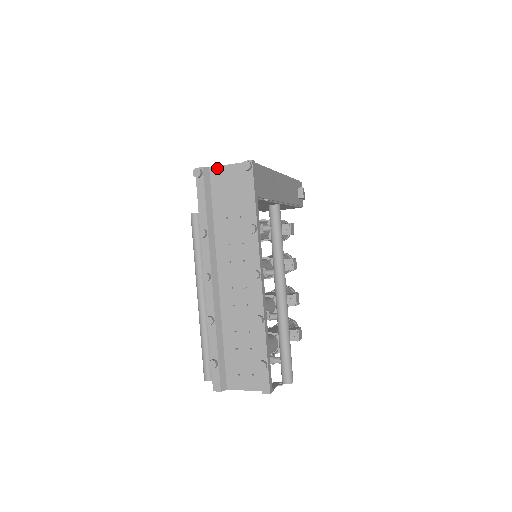
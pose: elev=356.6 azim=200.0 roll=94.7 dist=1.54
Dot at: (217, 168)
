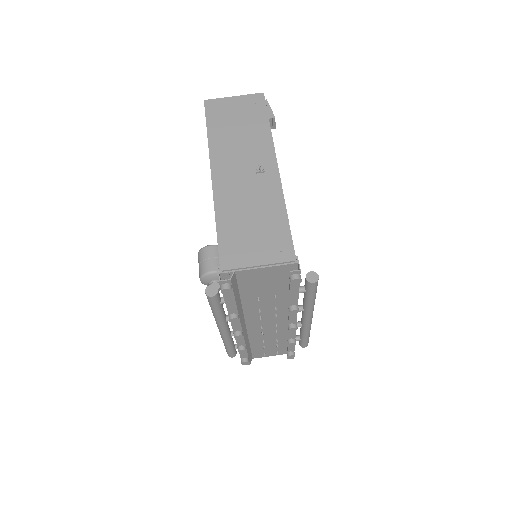
Dot at: (246, 271)
